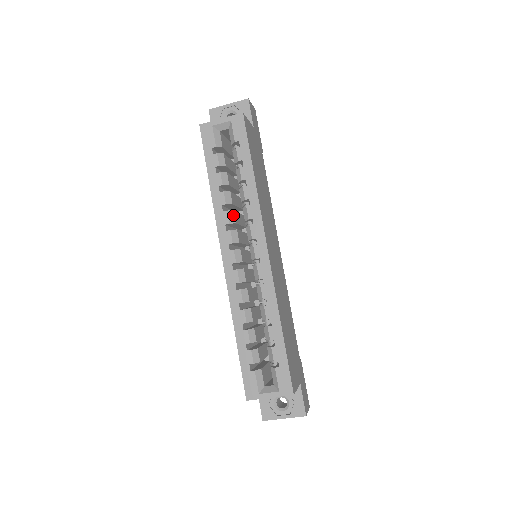
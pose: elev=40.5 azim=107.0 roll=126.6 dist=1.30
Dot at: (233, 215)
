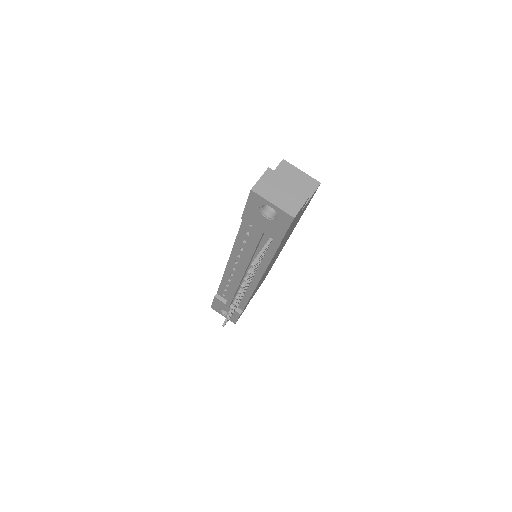
Dot at: occluded
